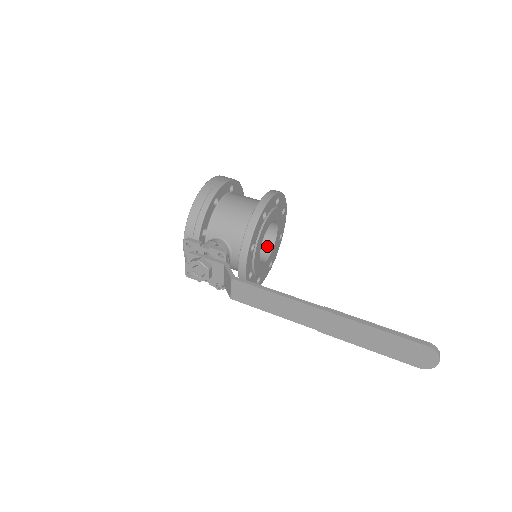
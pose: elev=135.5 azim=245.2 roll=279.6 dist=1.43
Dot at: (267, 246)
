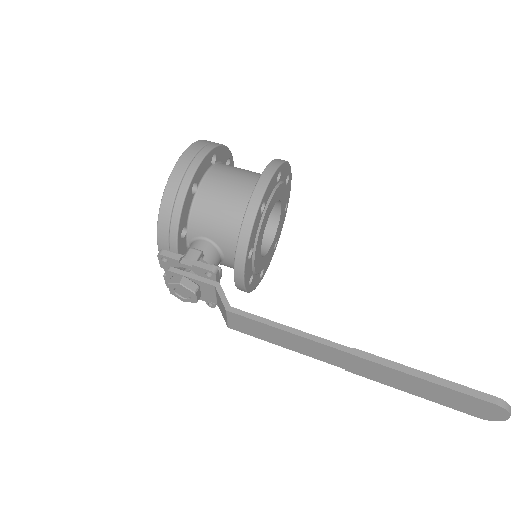
Dot at: (269, 226)
